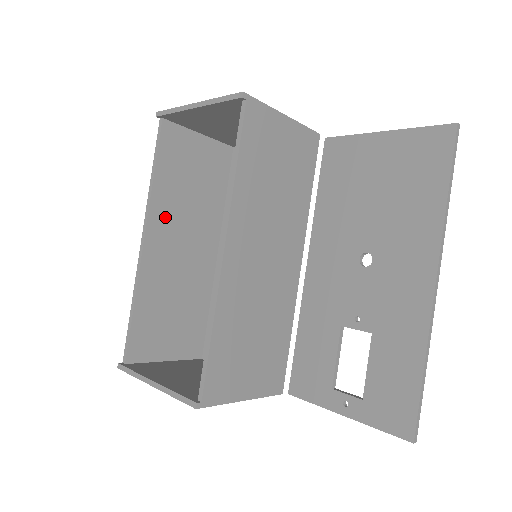
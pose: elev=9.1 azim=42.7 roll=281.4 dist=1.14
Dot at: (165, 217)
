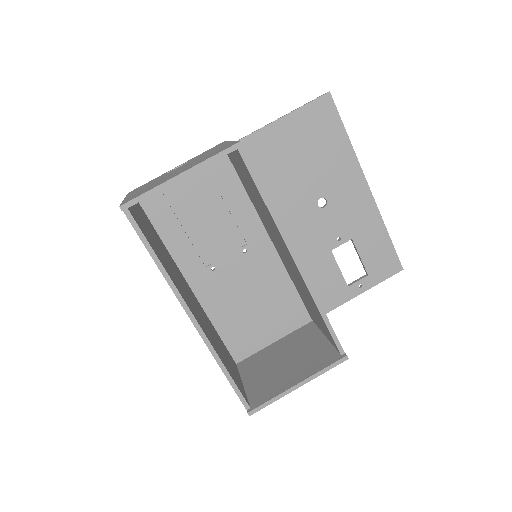
Dot at: (180, 288)
